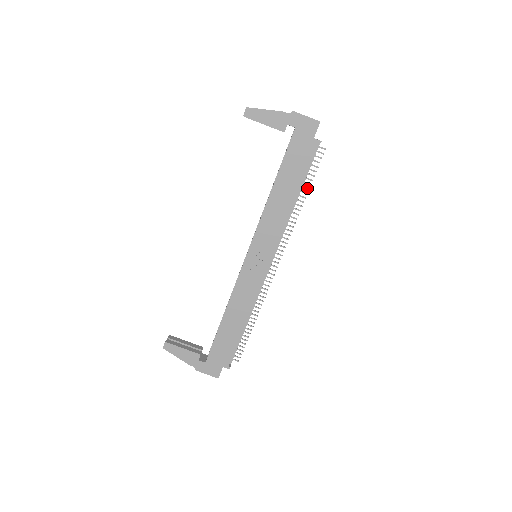
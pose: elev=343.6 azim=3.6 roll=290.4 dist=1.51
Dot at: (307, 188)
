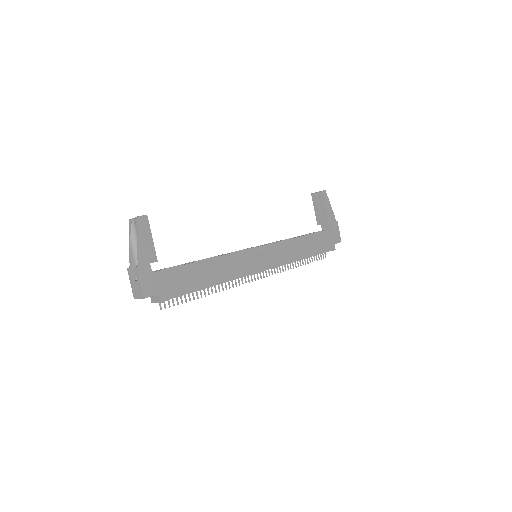
Dot at: occluded
